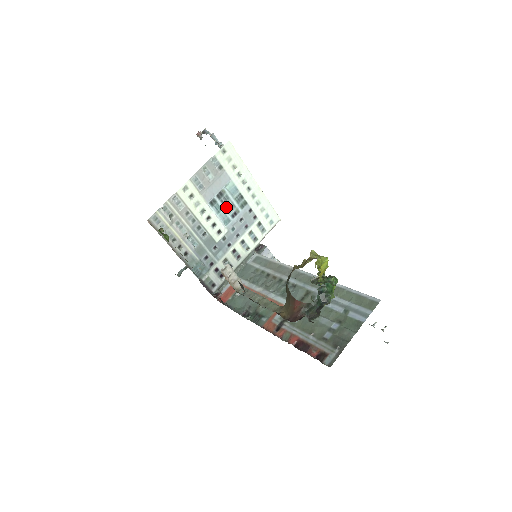
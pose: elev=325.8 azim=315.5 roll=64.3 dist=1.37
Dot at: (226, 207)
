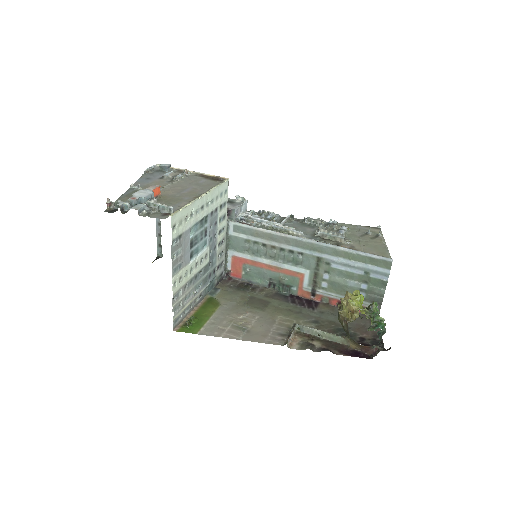
Dot at: (199, 241)
